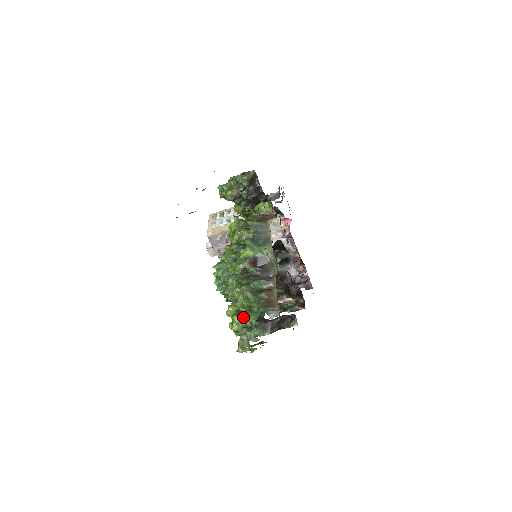
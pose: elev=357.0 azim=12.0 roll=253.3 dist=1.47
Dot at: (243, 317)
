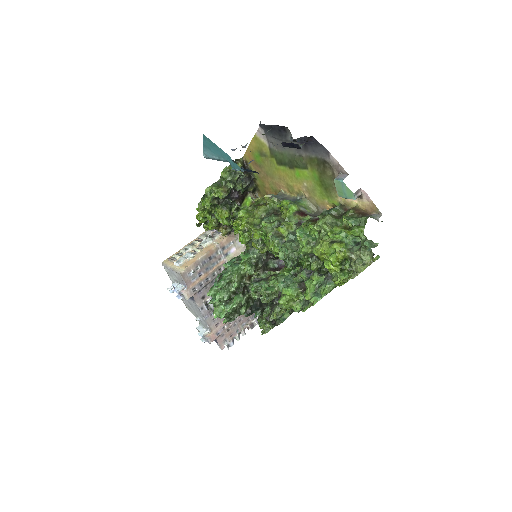
Dot at: (343, 242)
